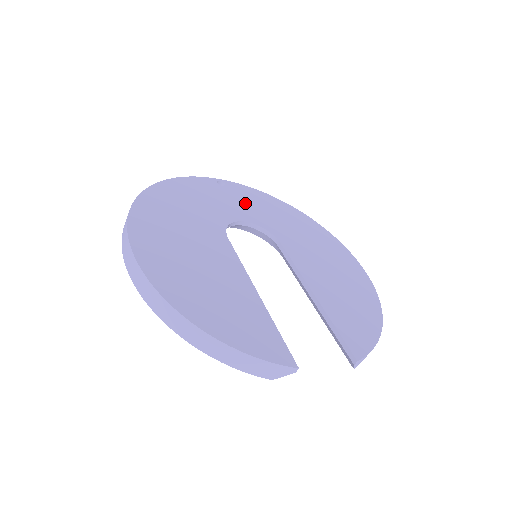
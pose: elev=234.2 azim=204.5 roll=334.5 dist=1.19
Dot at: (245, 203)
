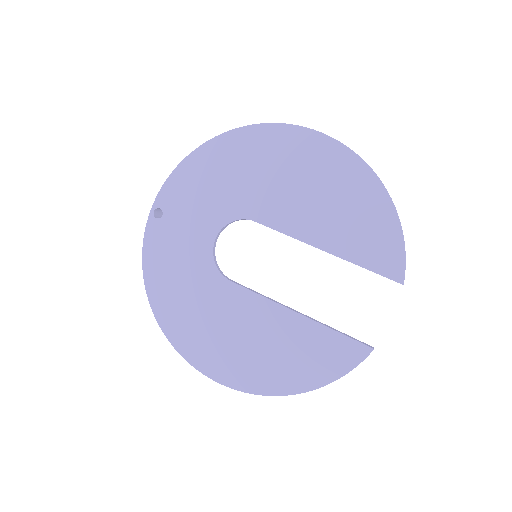
Dot at: (192, 210)
